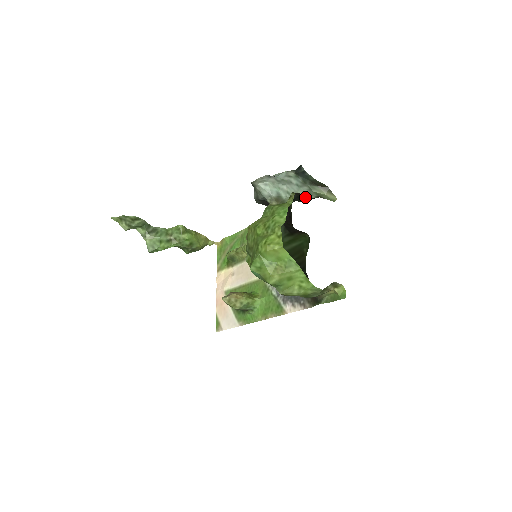
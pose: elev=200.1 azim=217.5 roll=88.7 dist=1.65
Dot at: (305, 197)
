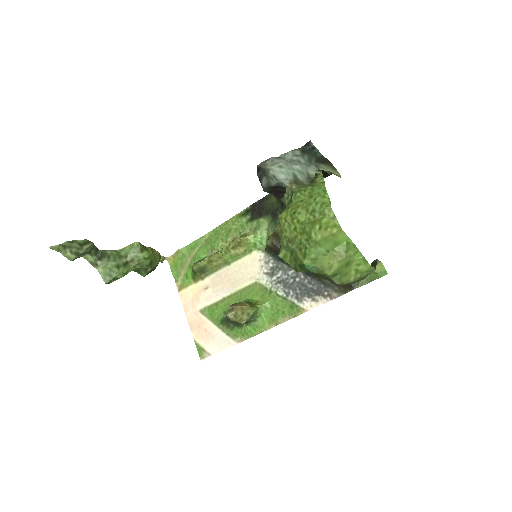
Dot at: (324, 175)
